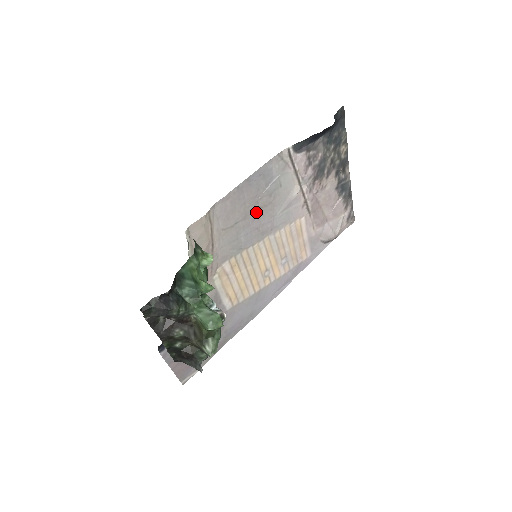
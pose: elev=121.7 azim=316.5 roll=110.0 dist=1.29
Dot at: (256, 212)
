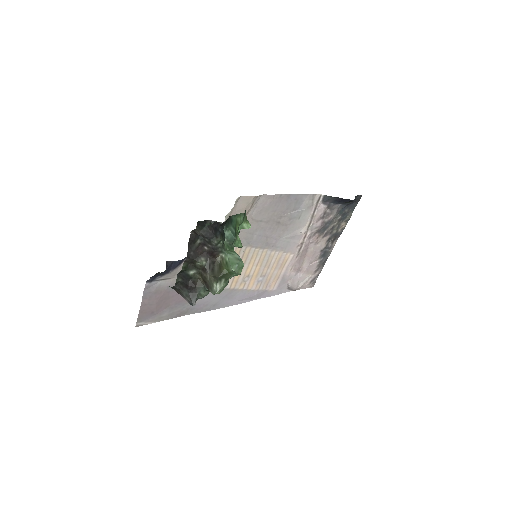
Dot at: (275, 224)
